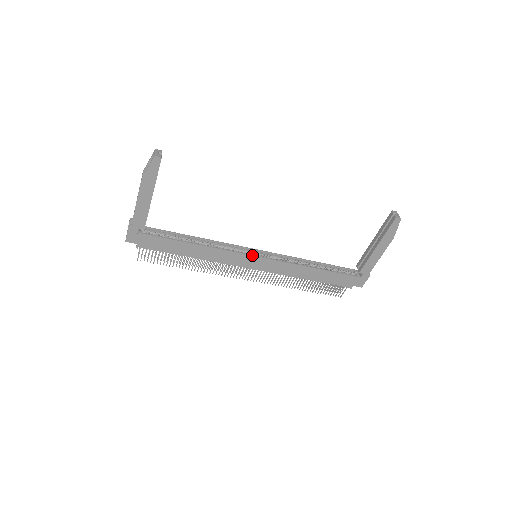
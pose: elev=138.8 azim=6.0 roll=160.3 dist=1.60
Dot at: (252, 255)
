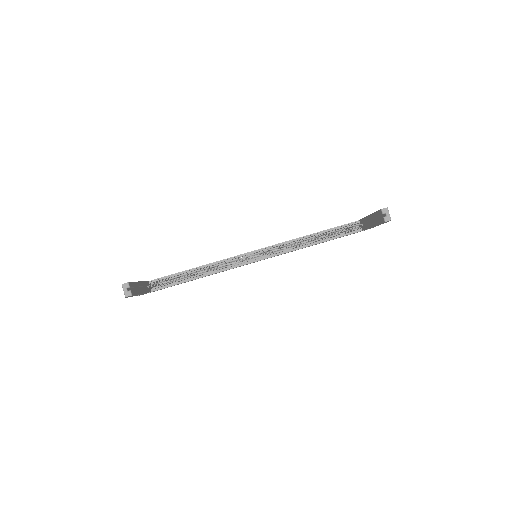
Dot at: (252, 262)
